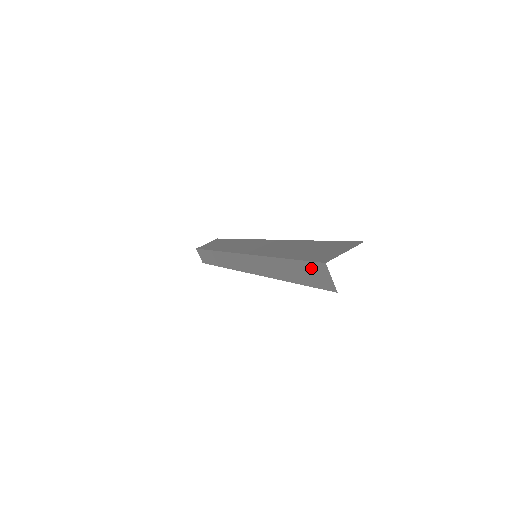
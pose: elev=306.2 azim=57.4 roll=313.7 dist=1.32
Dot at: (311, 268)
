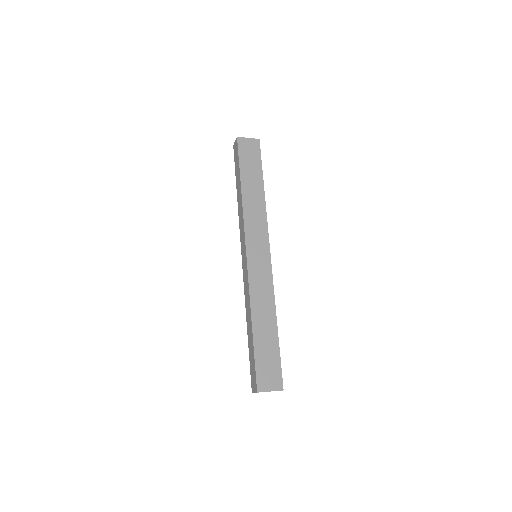
Dot at: (235, 158)
